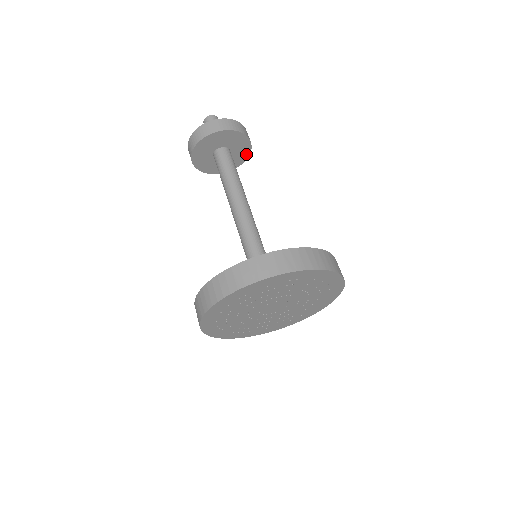
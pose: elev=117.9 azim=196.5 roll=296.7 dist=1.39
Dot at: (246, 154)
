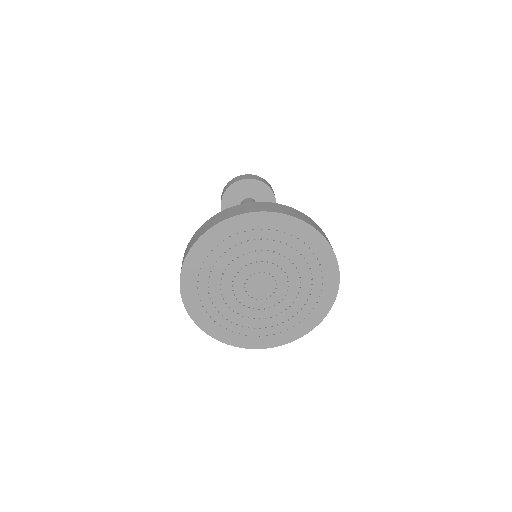
Dot at: occluded
